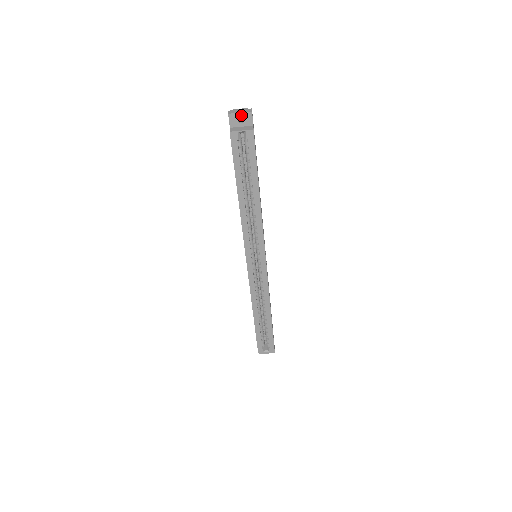
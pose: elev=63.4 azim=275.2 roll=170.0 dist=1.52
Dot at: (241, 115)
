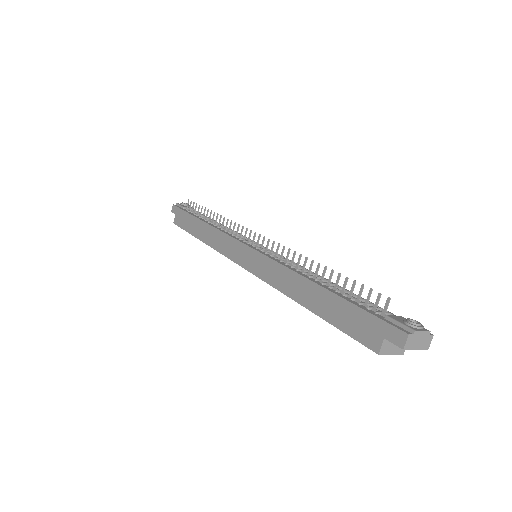
Dot at: (413, 349)
